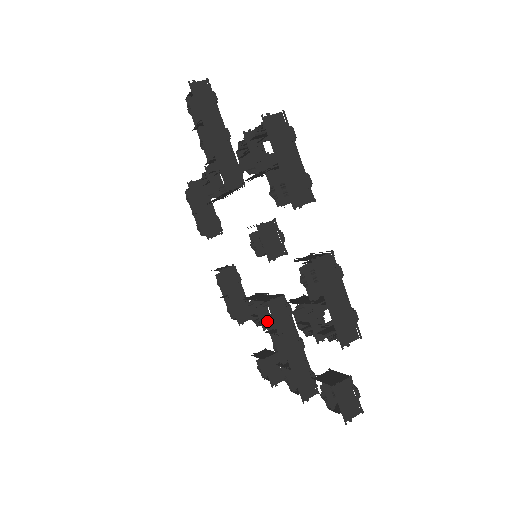
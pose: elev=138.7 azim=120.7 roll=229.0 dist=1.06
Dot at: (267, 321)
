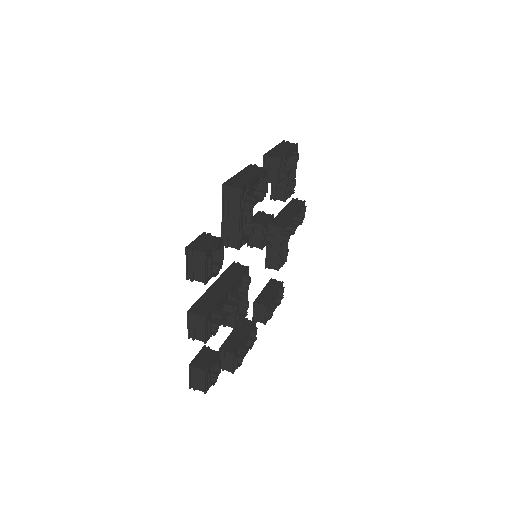
Dot at: occluded
